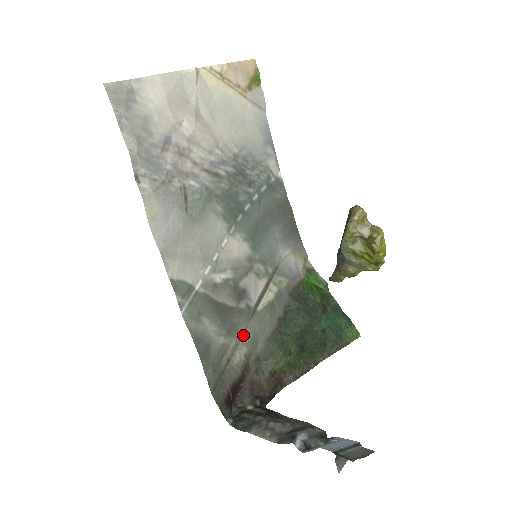
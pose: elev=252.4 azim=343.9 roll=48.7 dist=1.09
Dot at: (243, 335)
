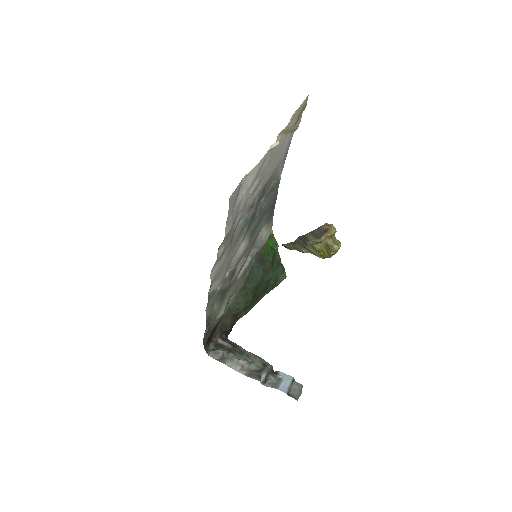
Dot at: (226, 298)
